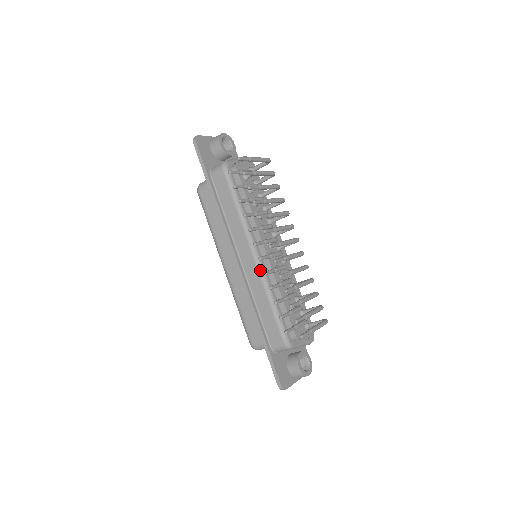
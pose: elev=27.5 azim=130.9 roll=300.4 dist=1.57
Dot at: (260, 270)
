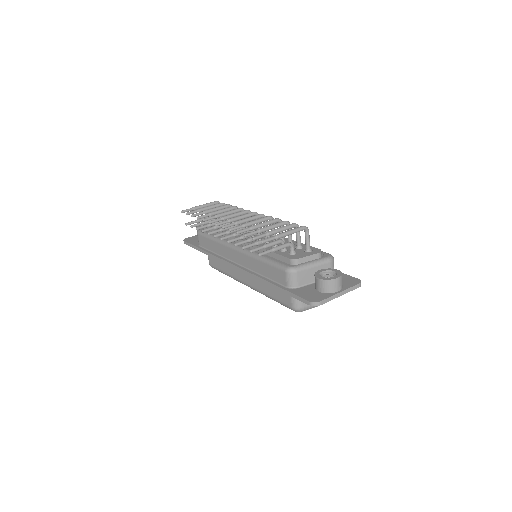
Dot at: (243, 252)
